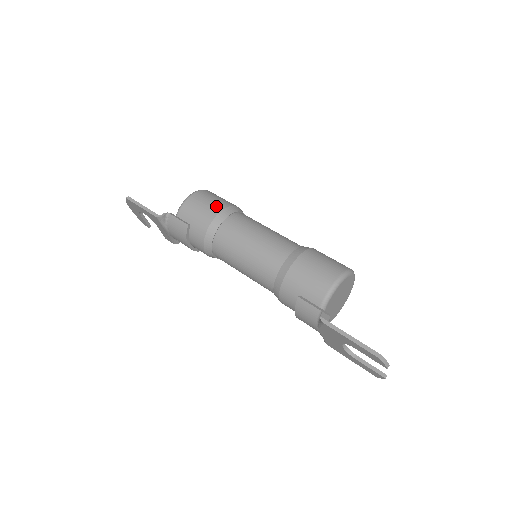
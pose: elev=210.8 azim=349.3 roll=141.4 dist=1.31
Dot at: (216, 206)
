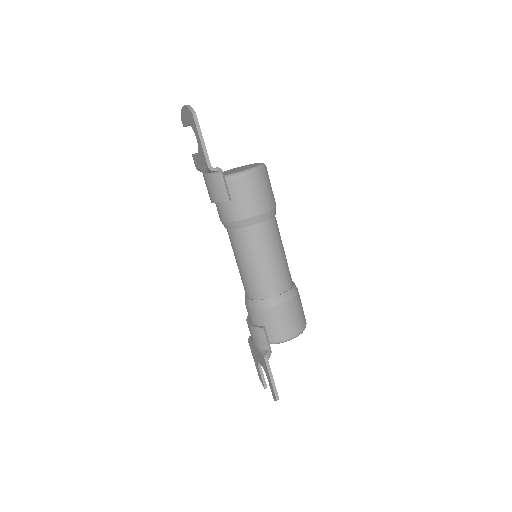
Dot at: (264, 204)
